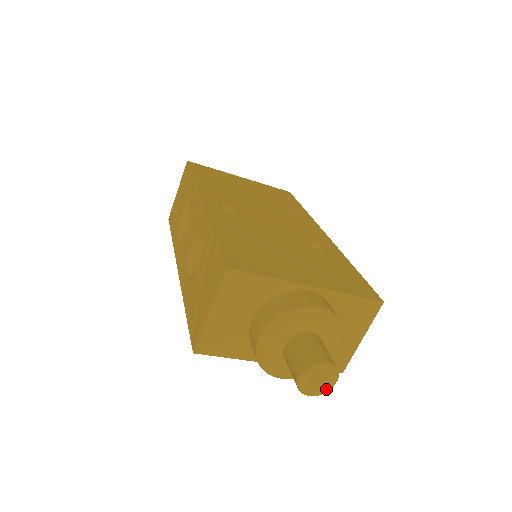
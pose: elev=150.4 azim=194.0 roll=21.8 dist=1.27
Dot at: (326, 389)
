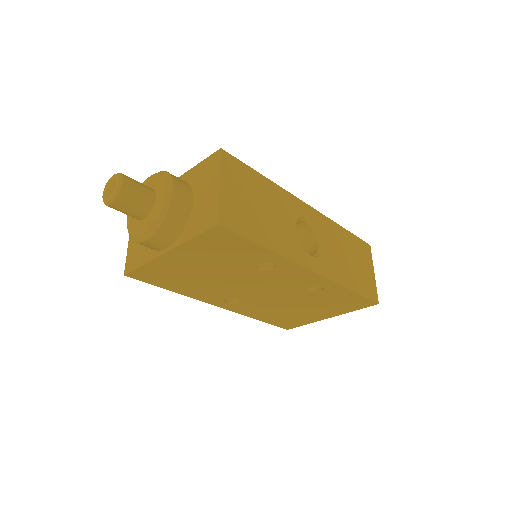
Dot at: (115, 190)
